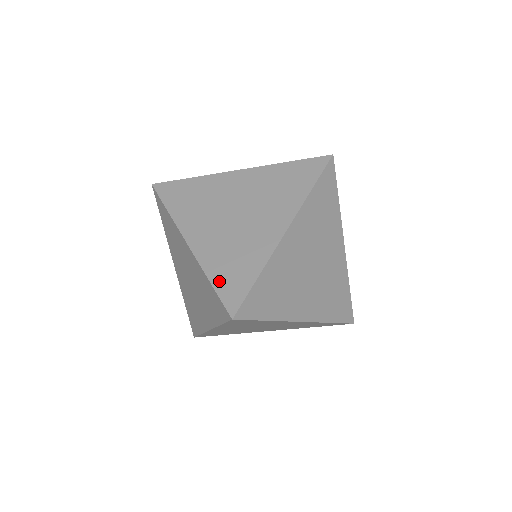
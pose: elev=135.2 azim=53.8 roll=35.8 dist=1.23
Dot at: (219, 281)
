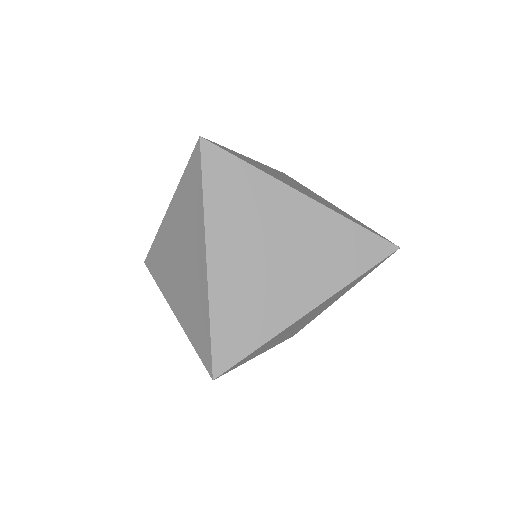
Dot at: (230, 150)
